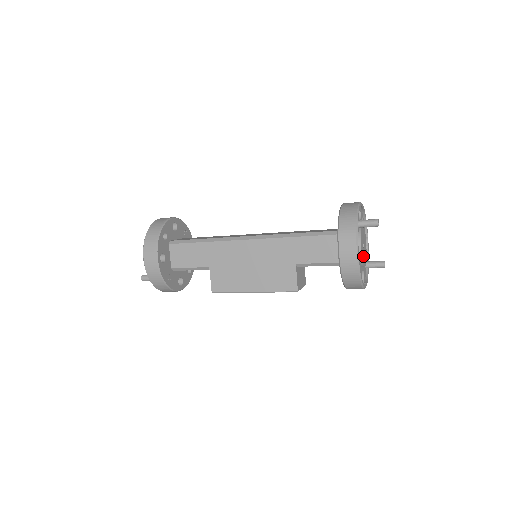
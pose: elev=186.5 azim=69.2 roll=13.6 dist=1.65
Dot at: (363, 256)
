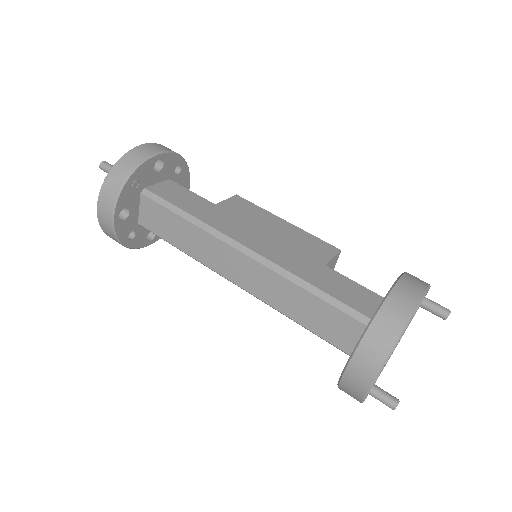
Dot at: (397, 344)
